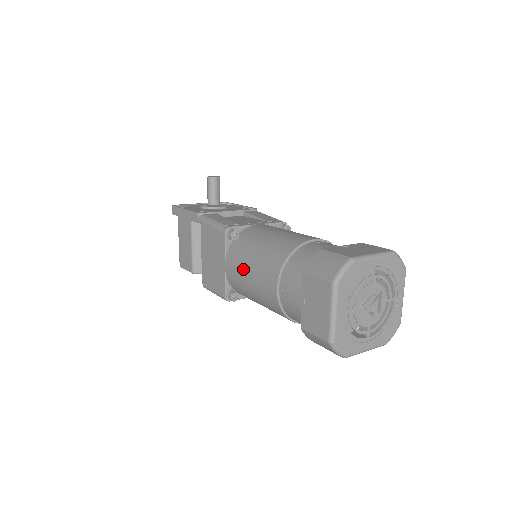
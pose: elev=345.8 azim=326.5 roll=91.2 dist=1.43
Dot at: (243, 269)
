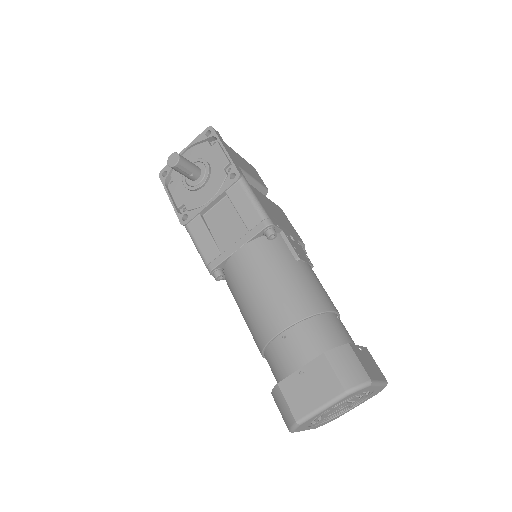
Dot at: occluded
